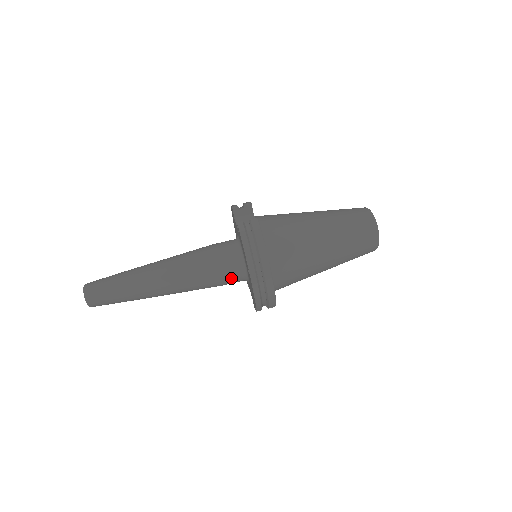
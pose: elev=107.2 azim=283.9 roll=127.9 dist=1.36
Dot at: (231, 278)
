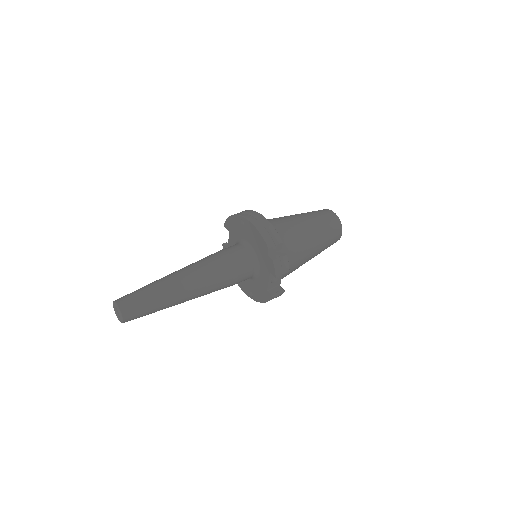
Dot at: (239, 253)
